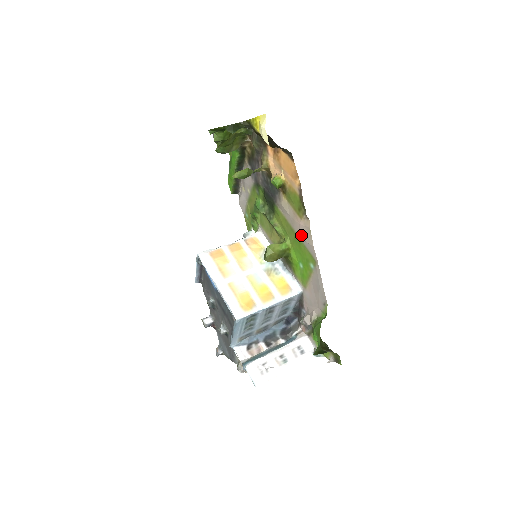
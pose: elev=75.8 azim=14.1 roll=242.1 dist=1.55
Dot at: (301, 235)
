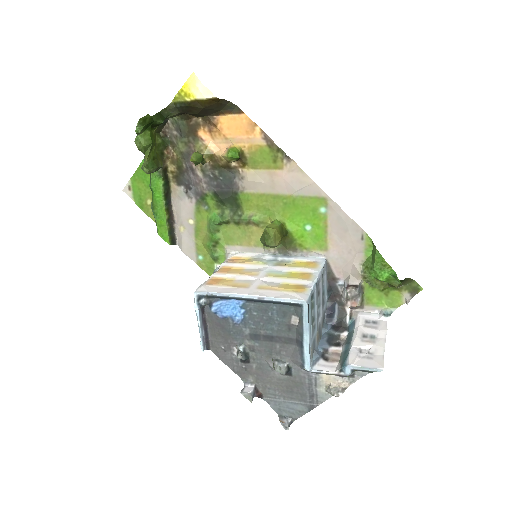
Dot at: (291, 188)
